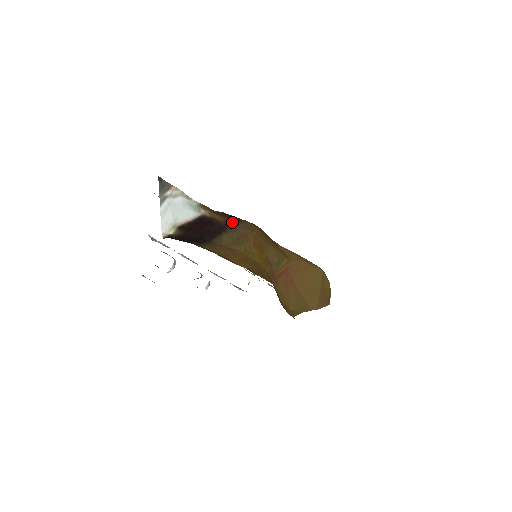
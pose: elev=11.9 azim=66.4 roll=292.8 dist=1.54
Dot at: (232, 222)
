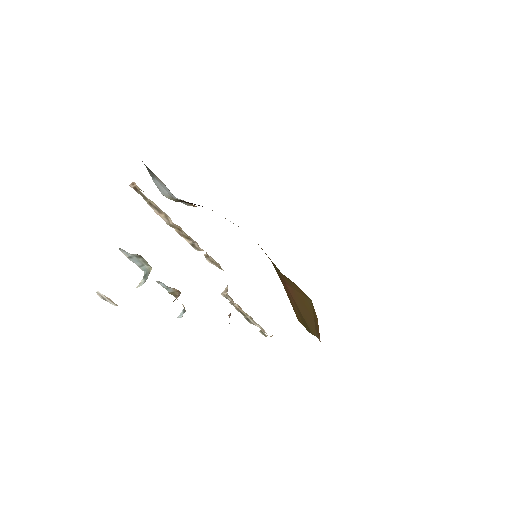
Dot at: occluded
